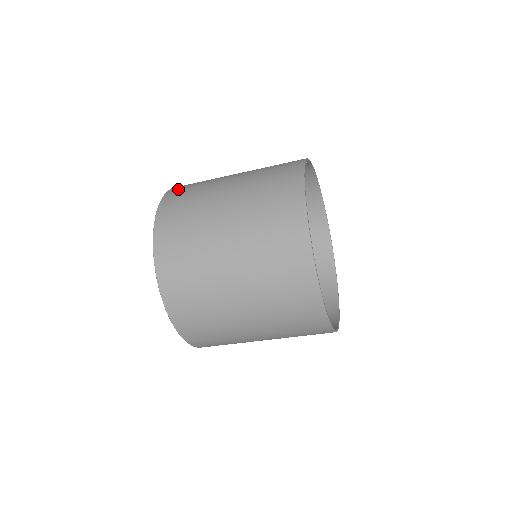
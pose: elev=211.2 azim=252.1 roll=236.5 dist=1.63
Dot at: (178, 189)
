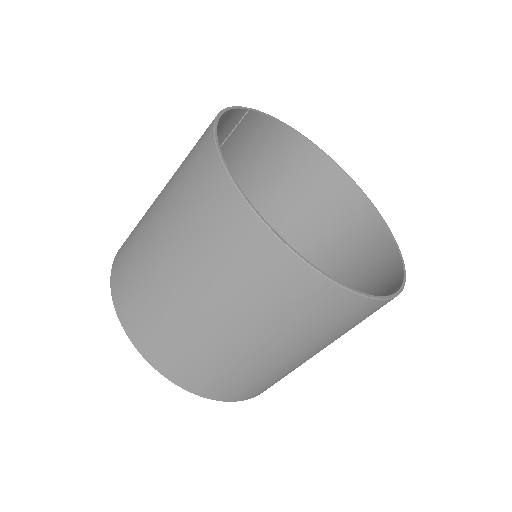
Dot at: occluded
